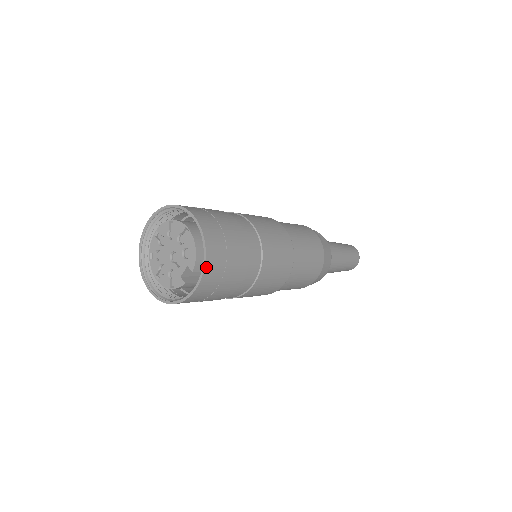
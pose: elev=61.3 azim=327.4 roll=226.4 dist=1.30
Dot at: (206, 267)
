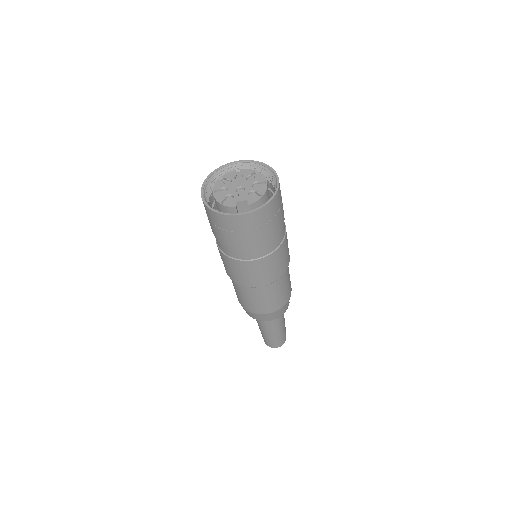
Dot at: (262, 209)
